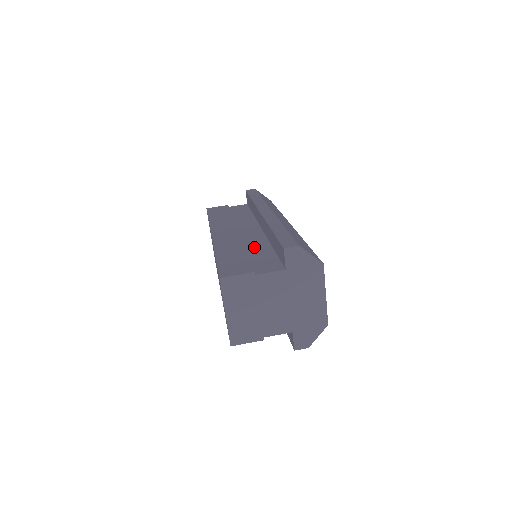
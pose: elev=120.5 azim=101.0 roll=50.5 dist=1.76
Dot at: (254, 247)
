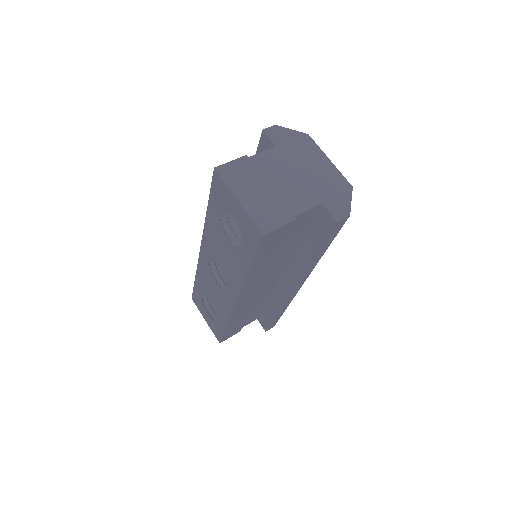
Dot at: occluded
